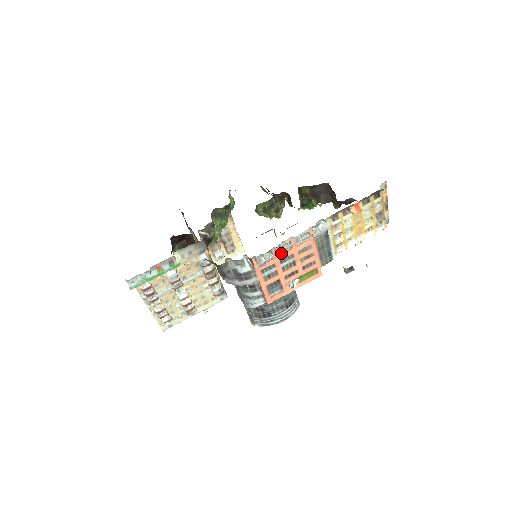
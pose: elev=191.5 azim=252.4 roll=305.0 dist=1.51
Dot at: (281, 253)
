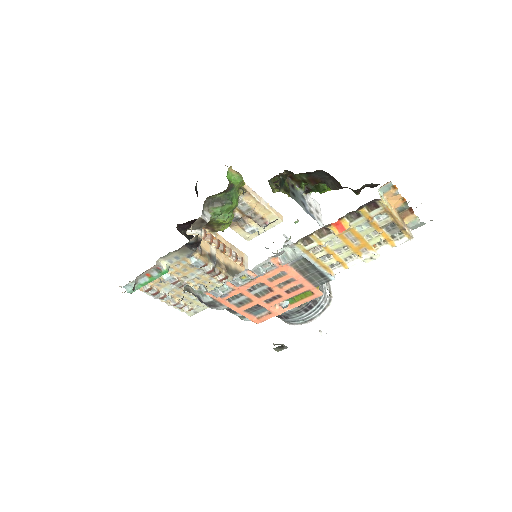
Dot at: (243, 283)
